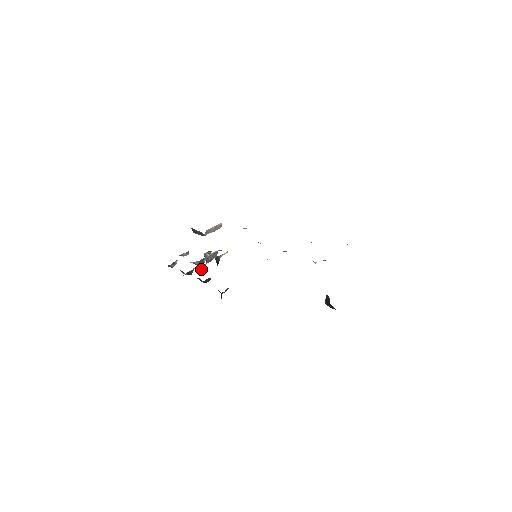
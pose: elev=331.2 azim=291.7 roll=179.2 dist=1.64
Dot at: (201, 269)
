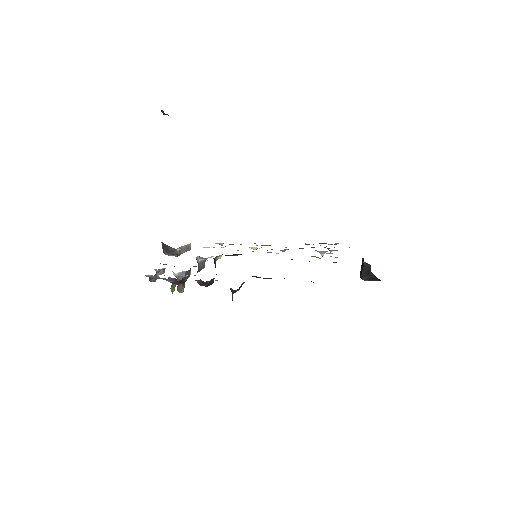
Dot at: occluded
